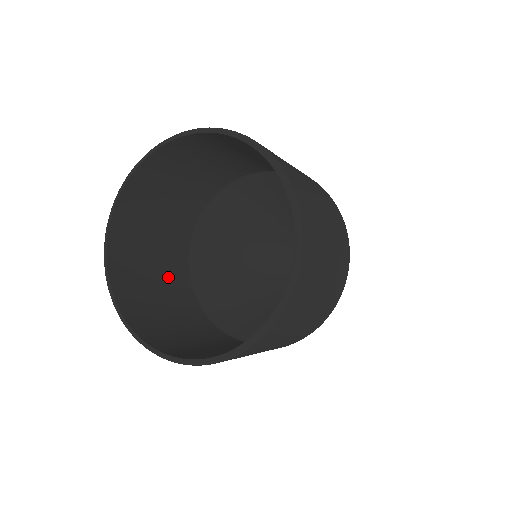
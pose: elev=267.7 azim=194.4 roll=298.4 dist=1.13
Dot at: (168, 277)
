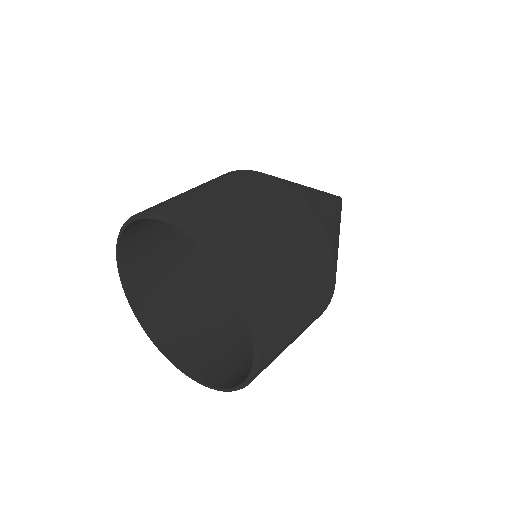
Dot at: (242, 333)
